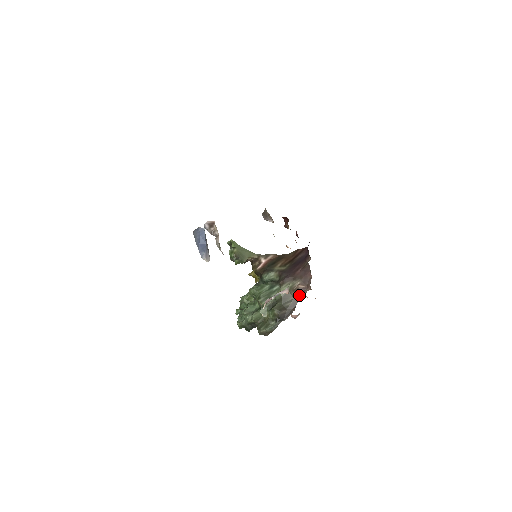
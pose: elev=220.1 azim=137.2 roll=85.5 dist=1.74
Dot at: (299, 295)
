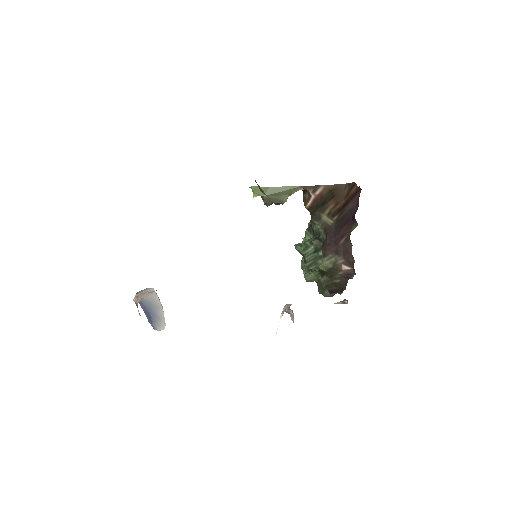
Dot at: (345, 276)
